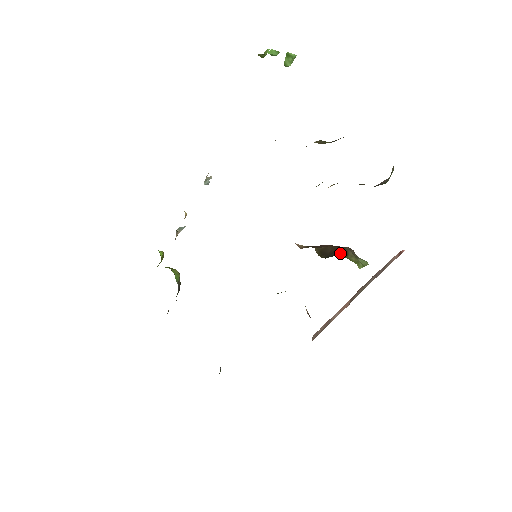
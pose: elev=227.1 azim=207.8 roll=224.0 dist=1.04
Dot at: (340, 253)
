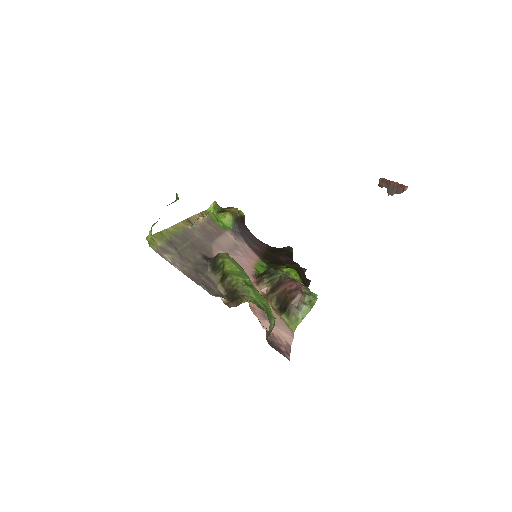
Dot at: (284, 314)
